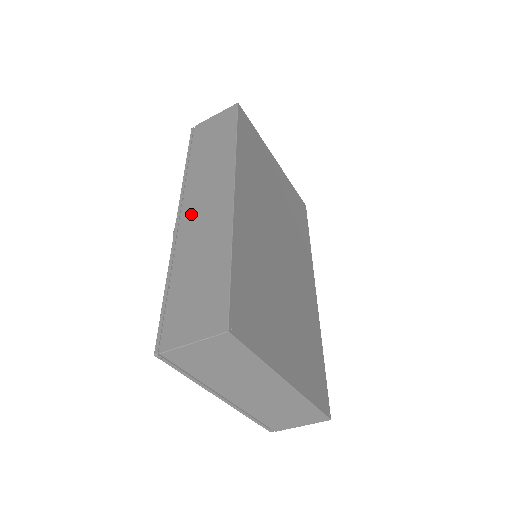
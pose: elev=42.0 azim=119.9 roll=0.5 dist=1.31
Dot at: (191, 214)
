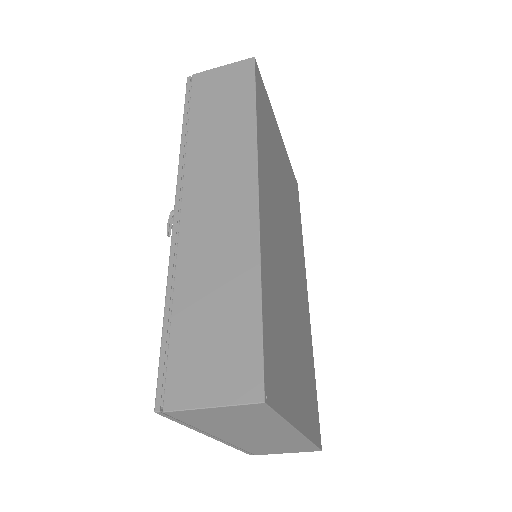
Dot at: (196, 208)
